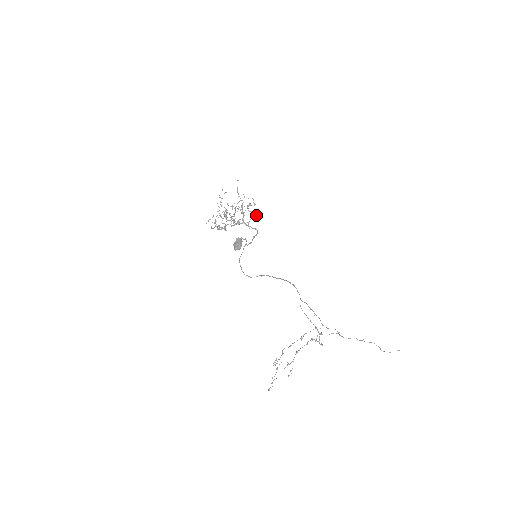
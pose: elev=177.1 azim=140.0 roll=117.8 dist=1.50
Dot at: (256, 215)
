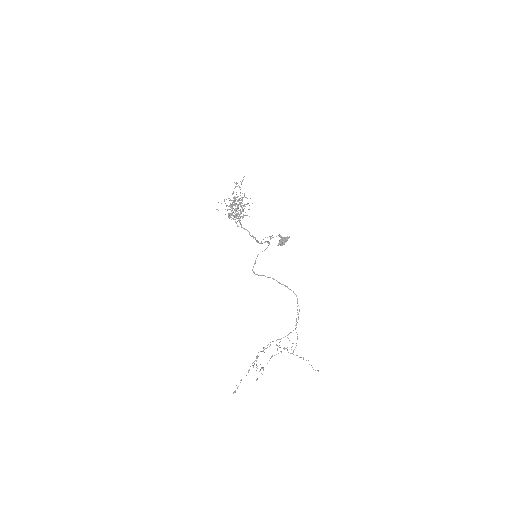
Dot at: occluded
